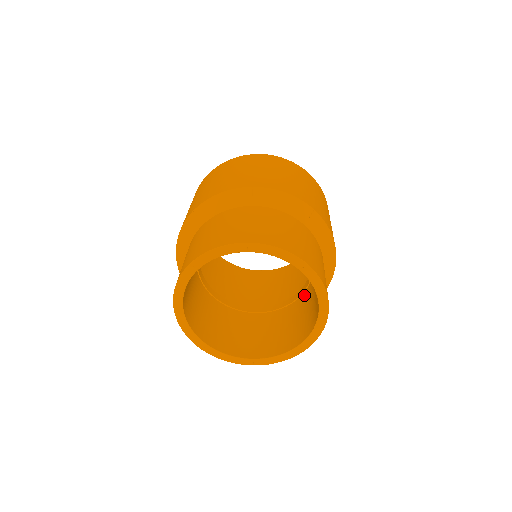
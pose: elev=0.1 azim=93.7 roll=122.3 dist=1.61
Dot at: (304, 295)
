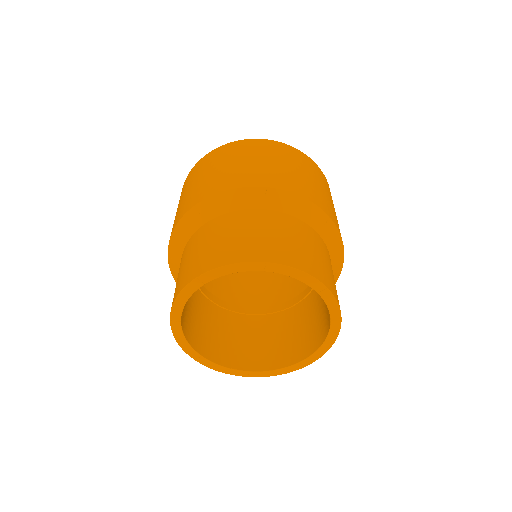
Dot at: (304, 302)
